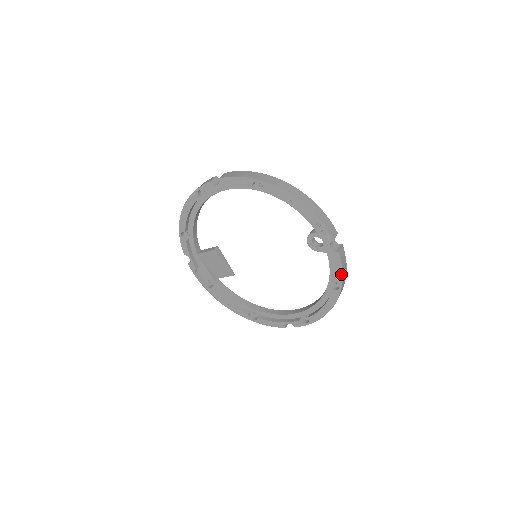
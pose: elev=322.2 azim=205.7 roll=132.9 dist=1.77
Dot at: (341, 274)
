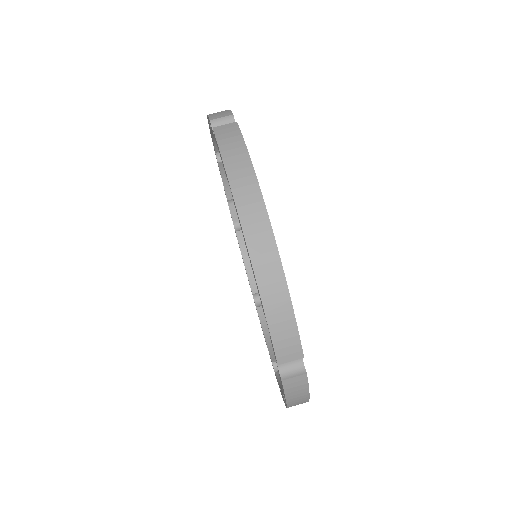
Dot at: (285, 399)
